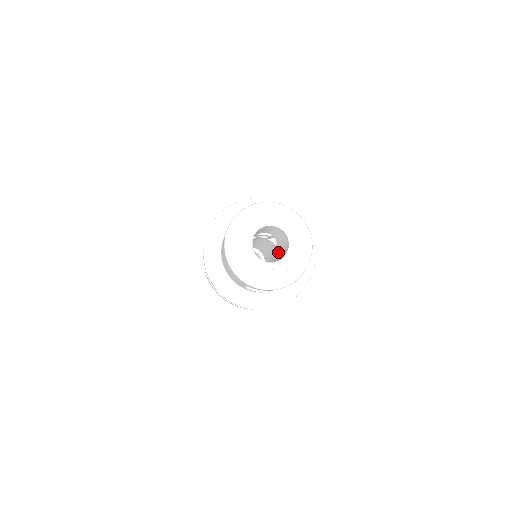
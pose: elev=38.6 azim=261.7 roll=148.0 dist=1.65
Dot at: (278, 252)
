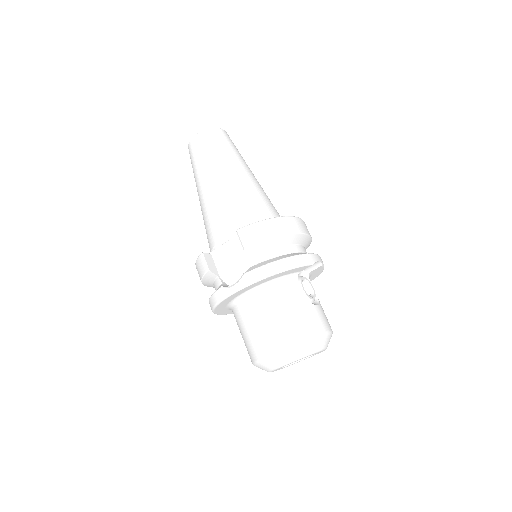
Dot at: occluded
